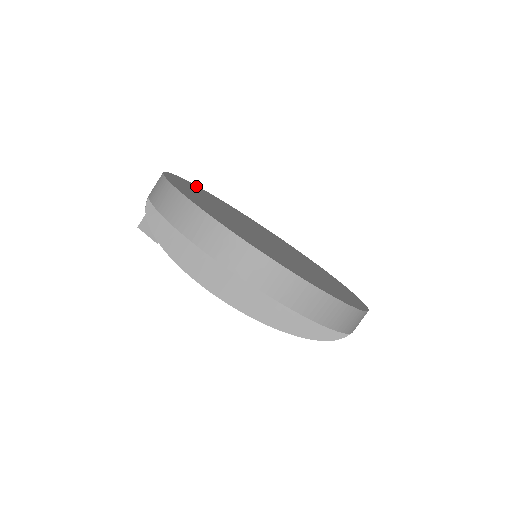
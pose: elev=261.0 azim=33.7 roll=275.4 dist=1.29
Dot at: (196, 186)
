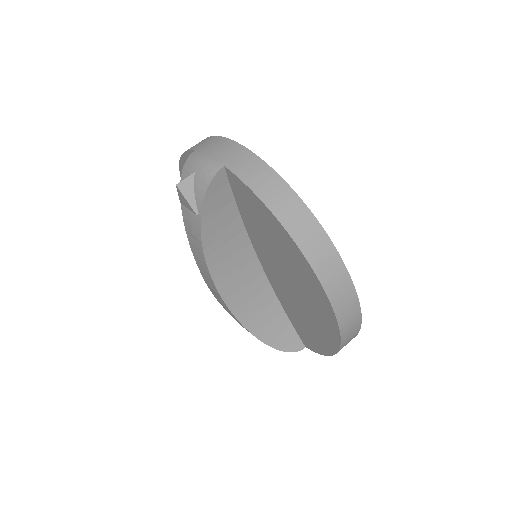
Dot at: occluded
